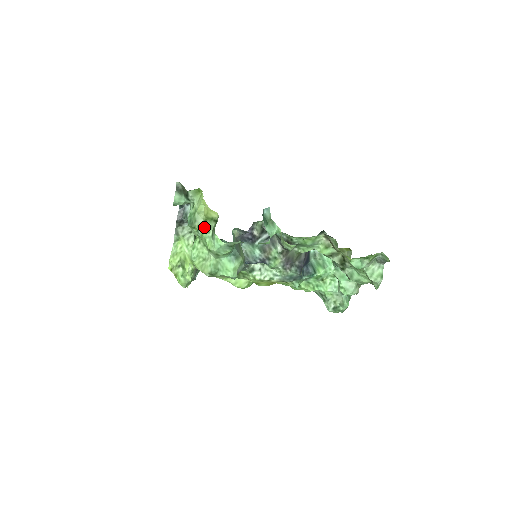
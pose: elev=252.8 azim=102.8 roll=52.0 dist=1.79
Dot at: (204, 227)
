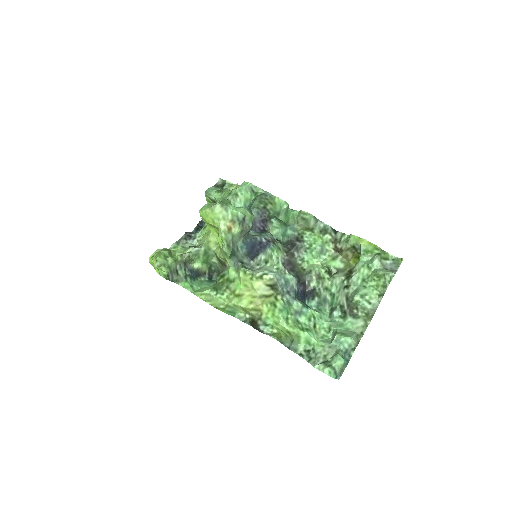
Dot at: occluded
